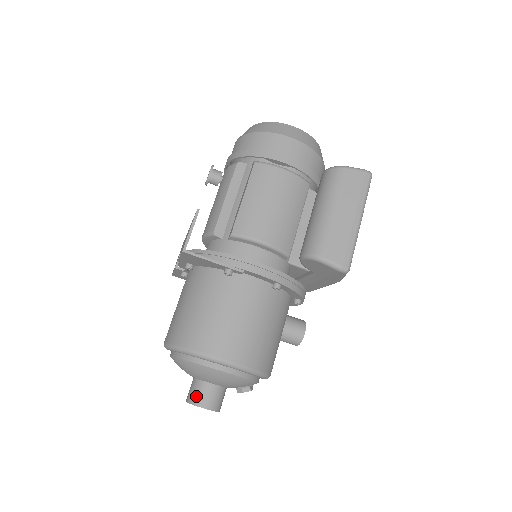
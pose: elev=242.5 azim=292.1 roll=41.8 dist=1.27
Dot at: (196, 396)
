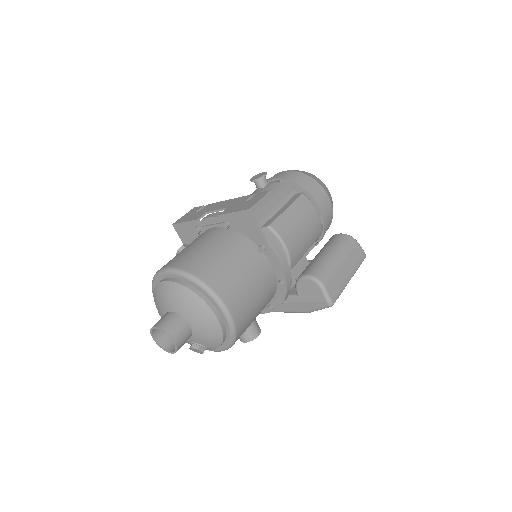
Dot at: (172, 326)
